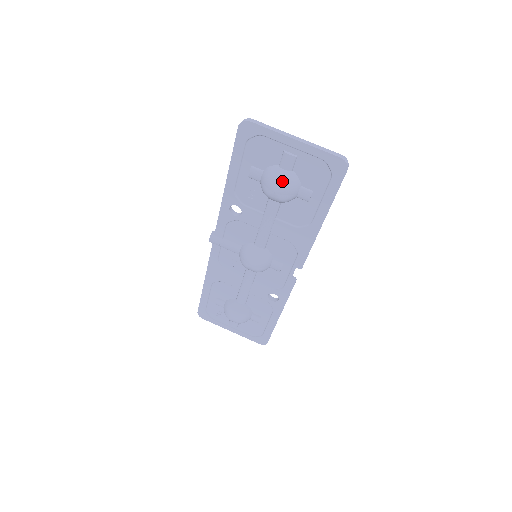
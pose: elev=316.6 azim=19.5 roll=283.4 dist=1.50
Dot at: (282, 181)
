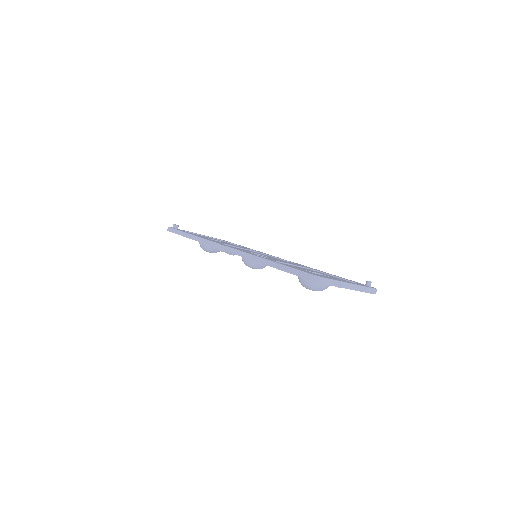
Dot at: (321, 290)
